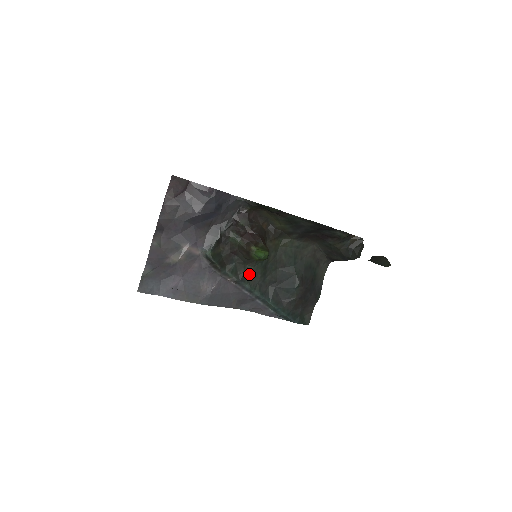
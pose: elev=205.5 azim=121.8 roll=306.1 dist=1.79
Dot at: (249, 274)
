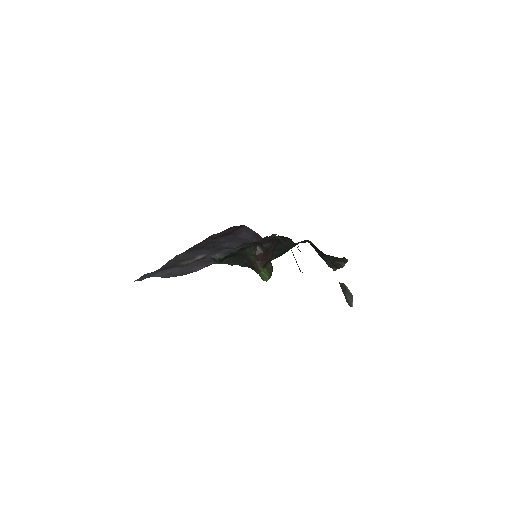
Dot at: (239, 258)
